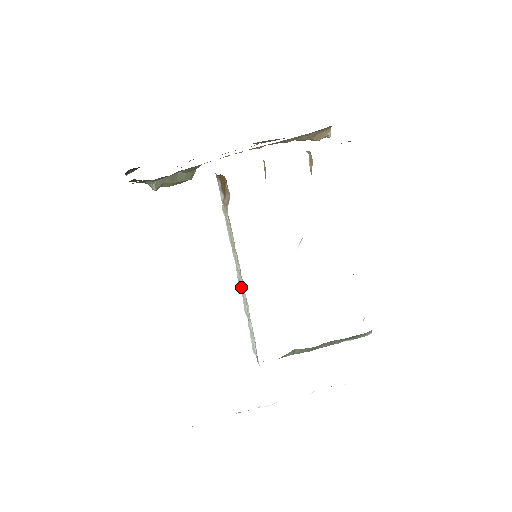
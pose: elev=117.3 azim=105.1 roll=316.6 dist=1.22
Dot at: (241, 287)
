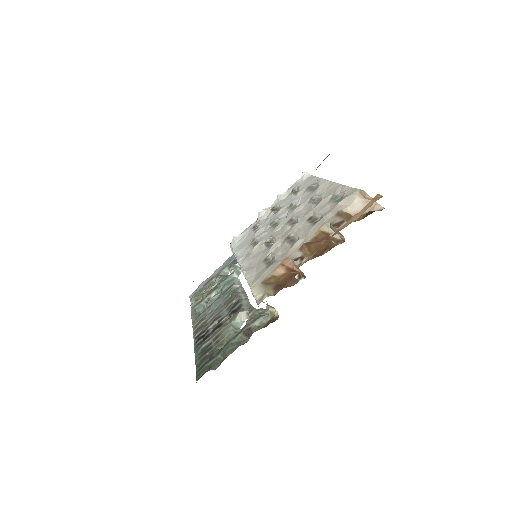
Dot at: occluded
